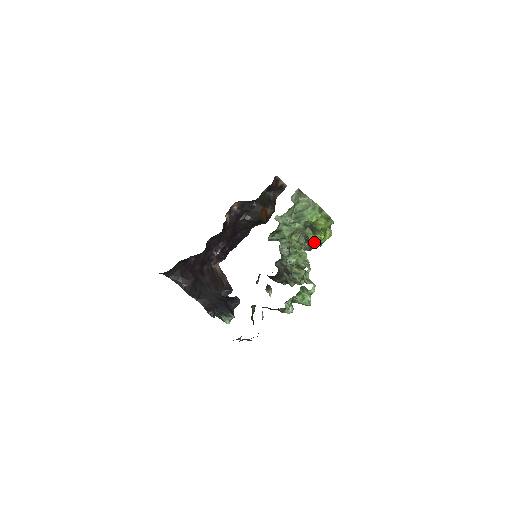
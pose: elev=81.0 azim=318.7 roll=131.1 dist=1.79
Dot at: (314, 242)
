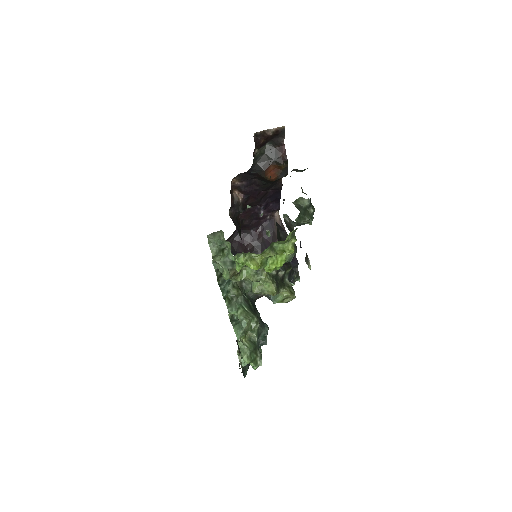
Dot at: occluded
